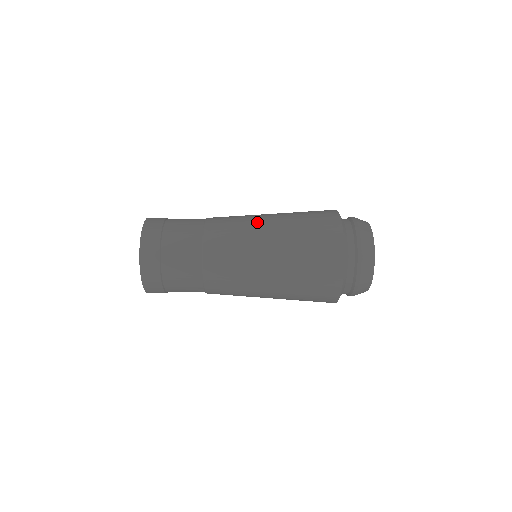
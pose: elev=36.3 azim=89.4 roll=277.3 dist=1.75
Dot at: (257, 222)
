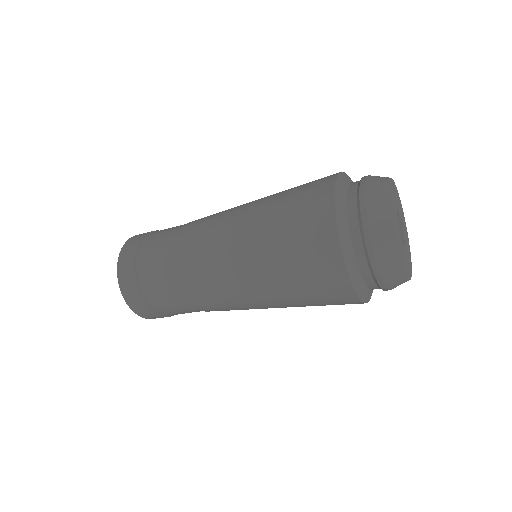
Dot at: (233, 265)
